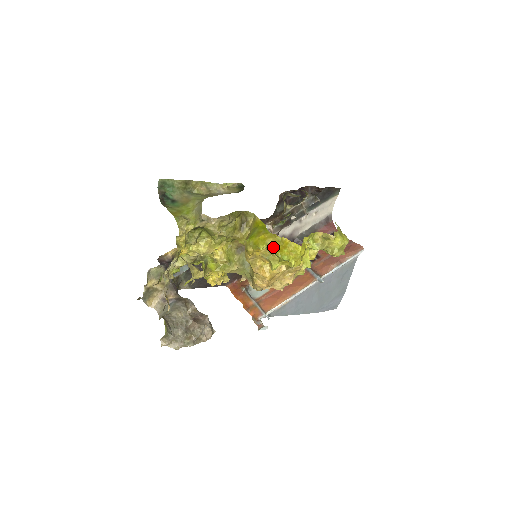
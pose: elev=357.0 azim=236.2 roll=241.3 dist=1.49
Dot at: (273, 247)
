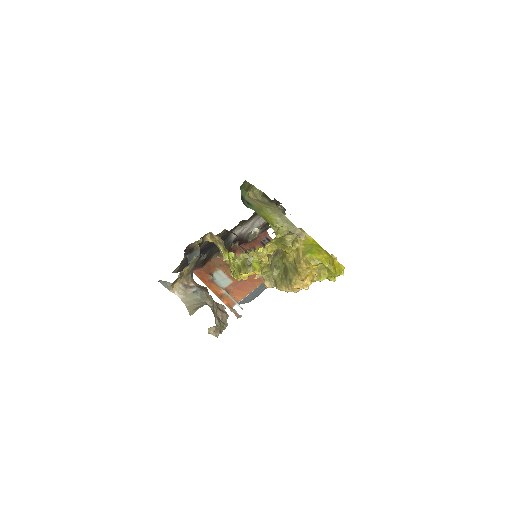
Dot at: (331, 265)
